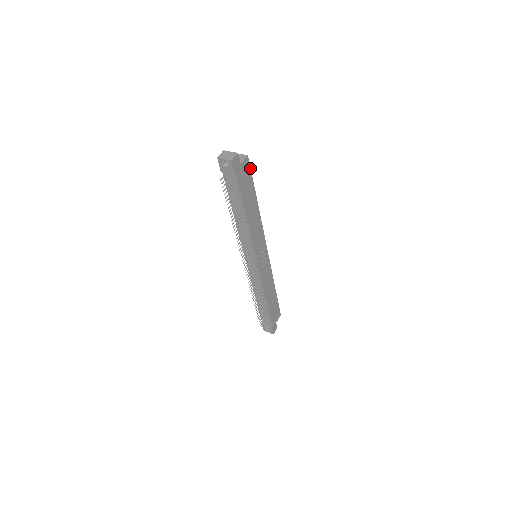
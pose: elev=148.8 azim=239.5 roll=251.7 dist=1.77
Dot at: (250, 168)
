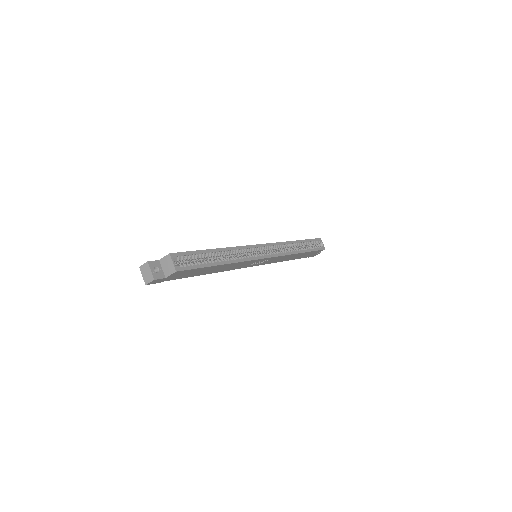
Dot at: (189, 269)
